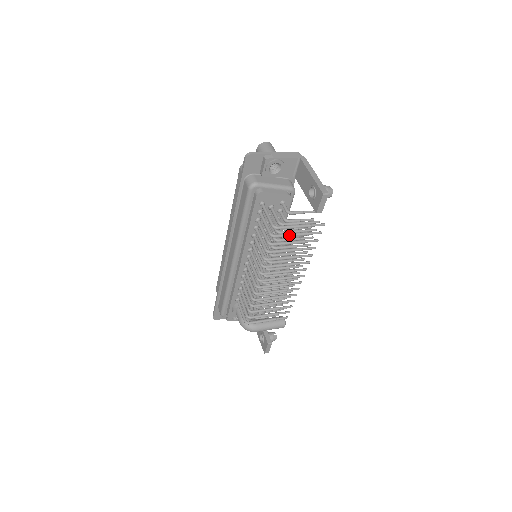
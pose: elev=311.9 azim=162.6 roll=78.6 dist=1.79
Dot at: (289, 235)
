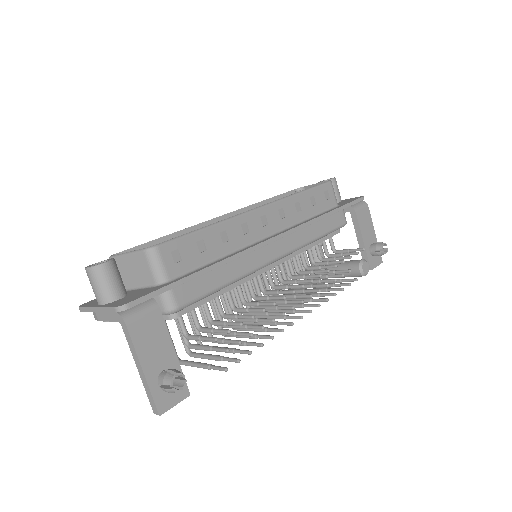
Dot at: (203, 358)
